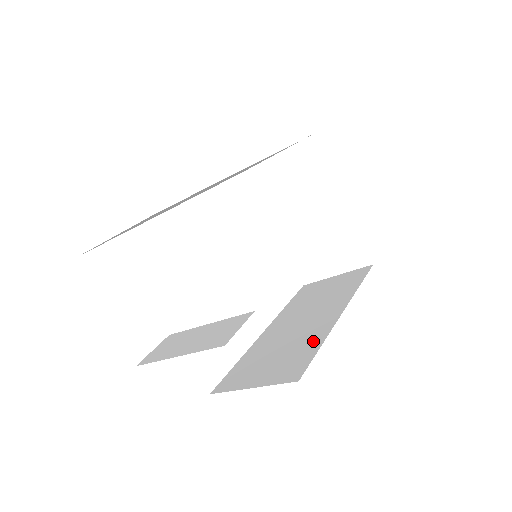
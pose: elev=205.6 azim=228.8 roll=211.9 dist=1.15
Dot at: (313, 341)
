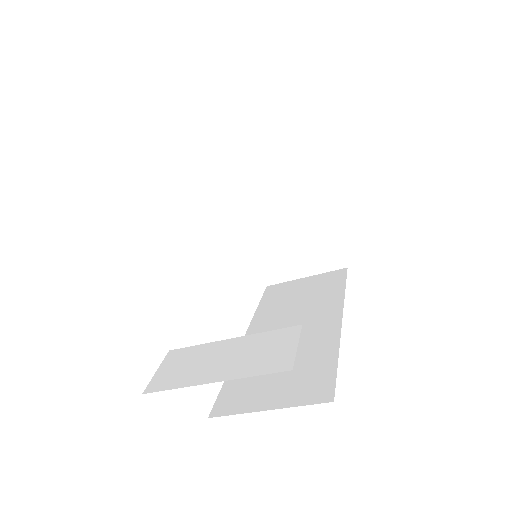
Dot at: (323, 353)
